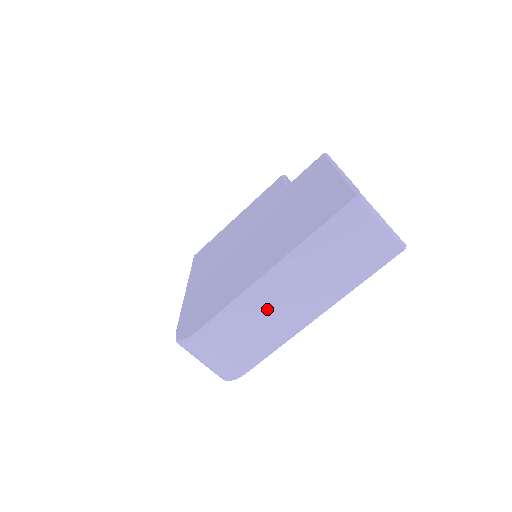
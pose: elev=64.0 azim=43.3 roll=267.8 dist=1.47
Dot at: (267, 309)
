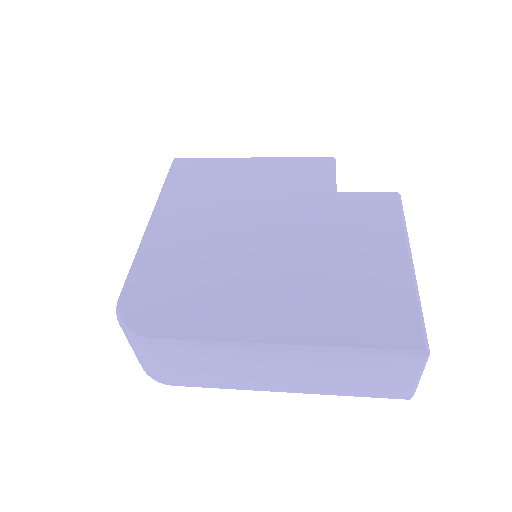
Dot at: (244, 365)
